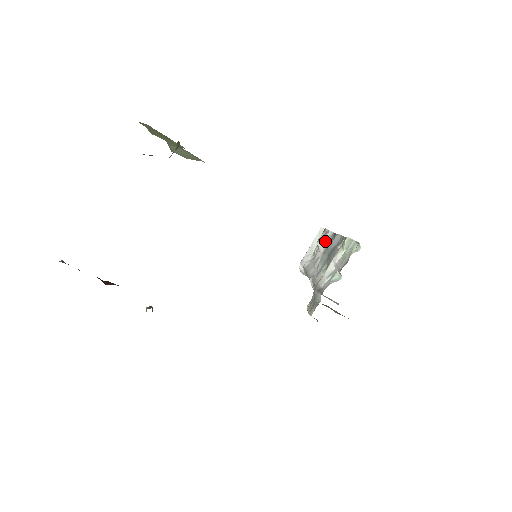
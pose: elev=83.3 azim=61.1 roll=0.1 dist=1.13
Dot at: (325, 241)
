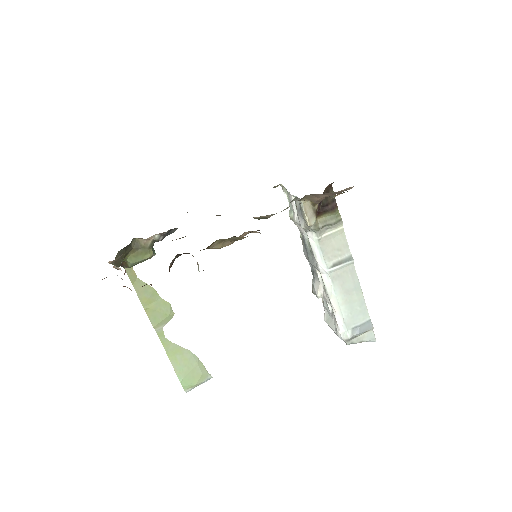
Dot at: (315, 283)
